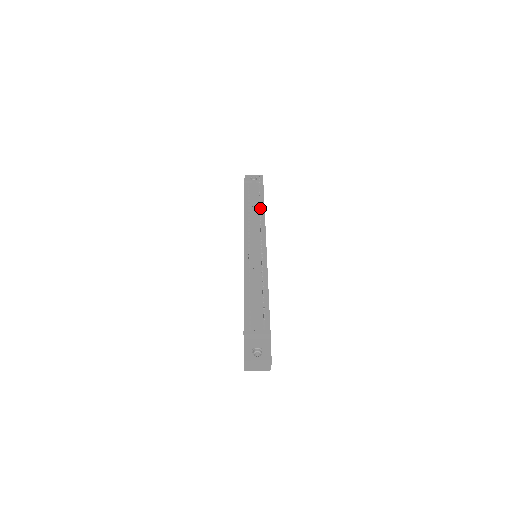
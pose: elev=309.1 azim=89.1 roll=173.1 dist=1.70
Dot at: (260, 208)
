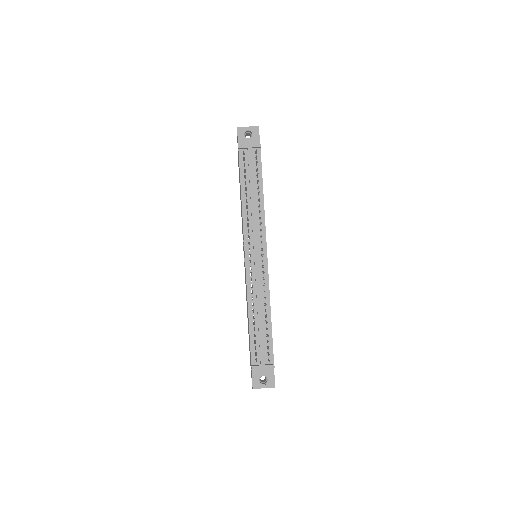
Dot at: (259, 205)
